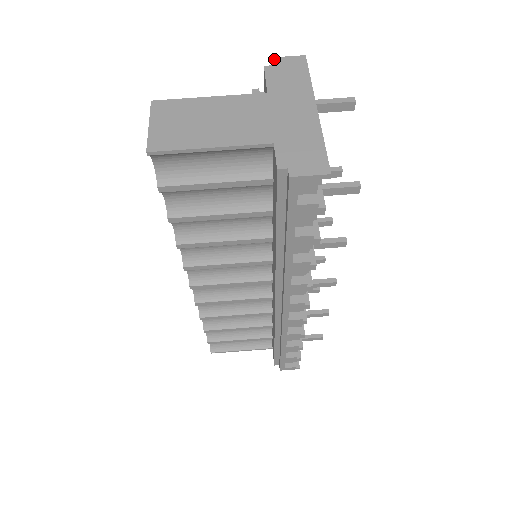
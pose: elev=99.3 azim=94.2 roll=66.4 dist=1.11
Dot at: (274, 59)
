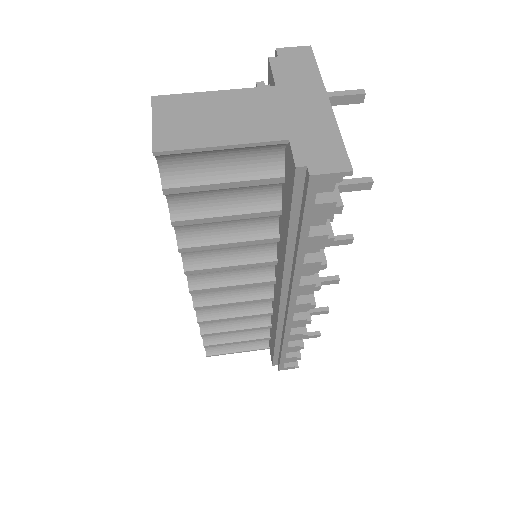
Dot at: (278, 50)
